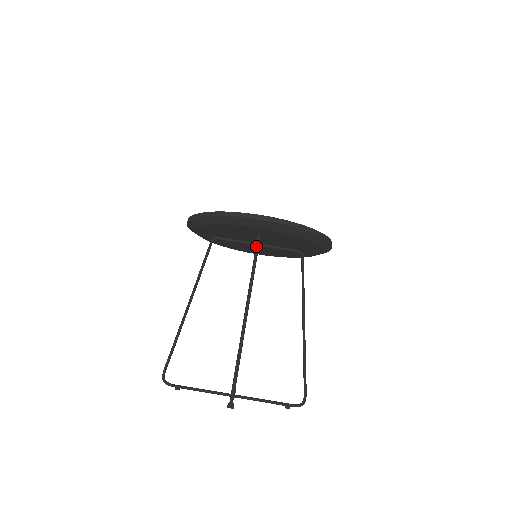
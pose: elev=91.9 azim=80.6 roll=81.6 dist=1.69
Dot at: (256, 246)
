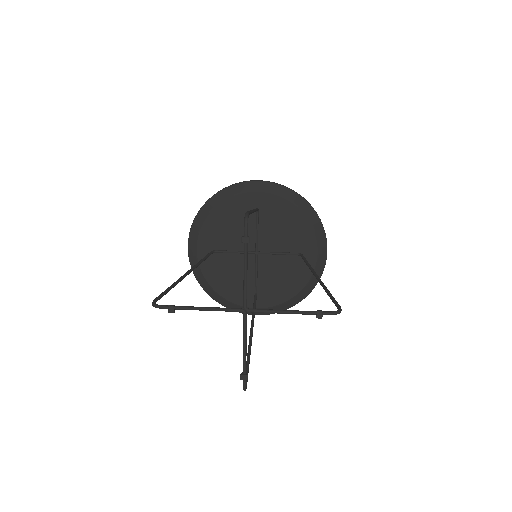
Dot at: occluded
